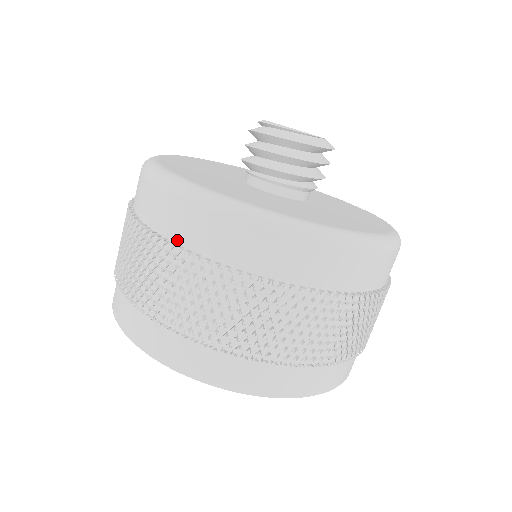
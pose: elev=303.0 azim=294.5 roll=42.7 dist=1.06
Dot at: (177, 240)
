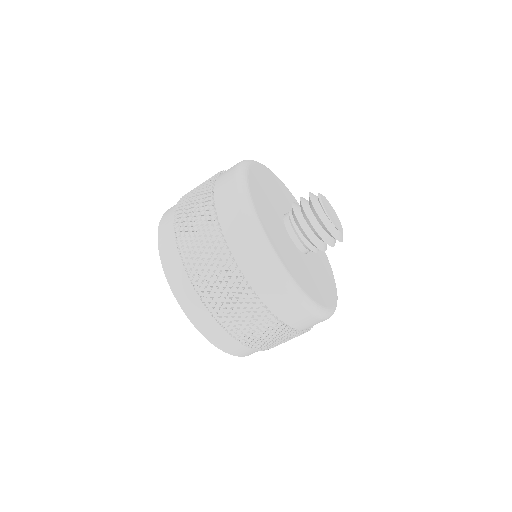
Dot at: (216, 195)
